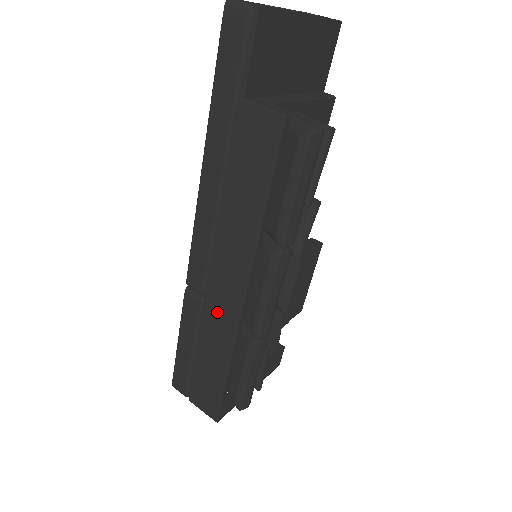
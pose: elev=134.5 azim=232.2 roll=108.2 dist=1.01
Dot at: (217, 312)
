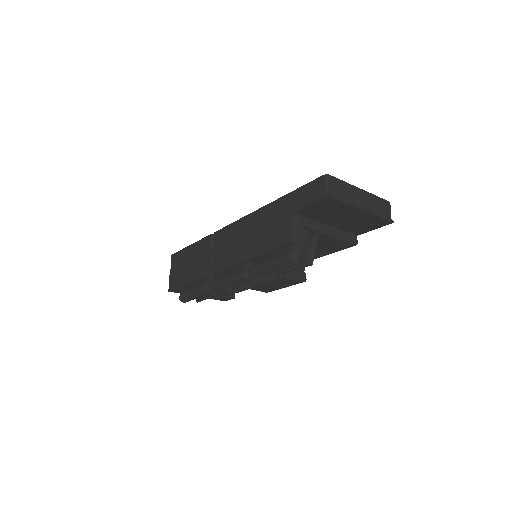
Dot at: (210, 259)
